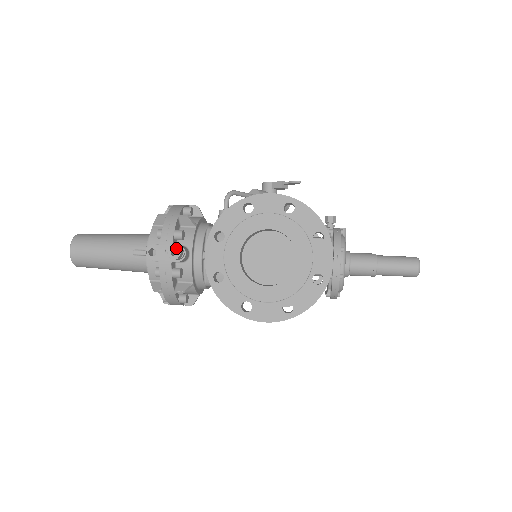
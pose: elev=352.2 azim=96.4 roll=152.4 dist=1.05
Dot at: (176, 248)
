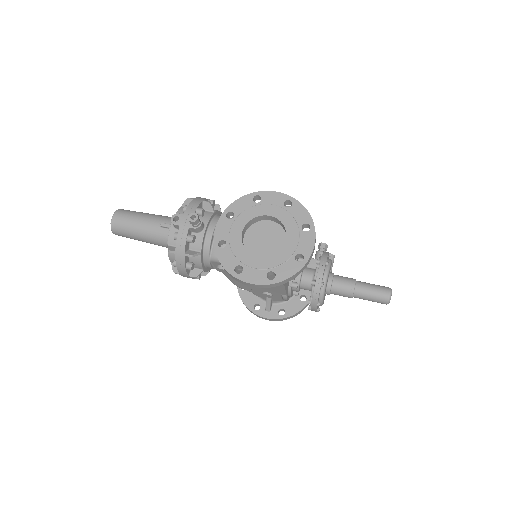
Dot at: (196, 214)
